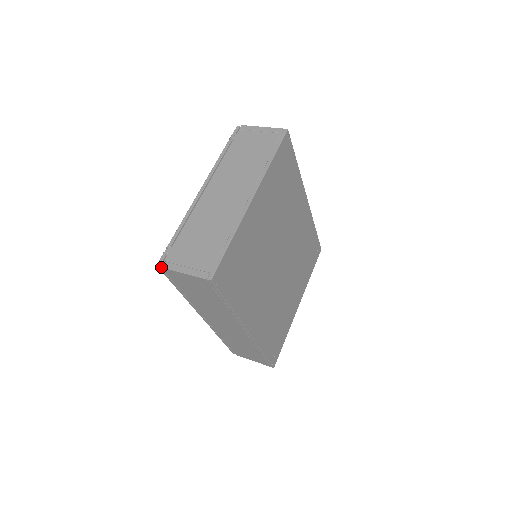
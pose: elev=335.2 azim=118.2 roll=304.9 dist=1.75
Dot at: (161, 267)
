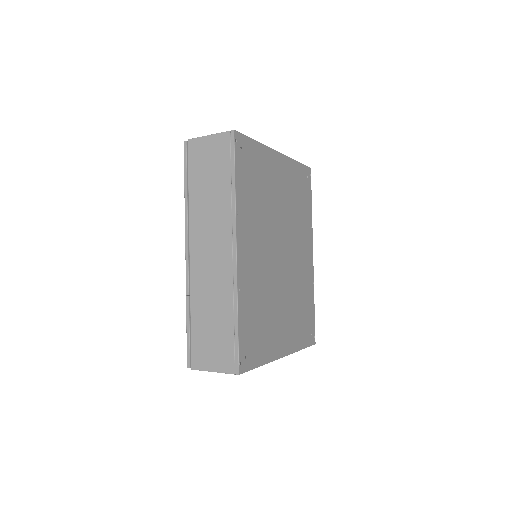
Dot at: (188, 139)
